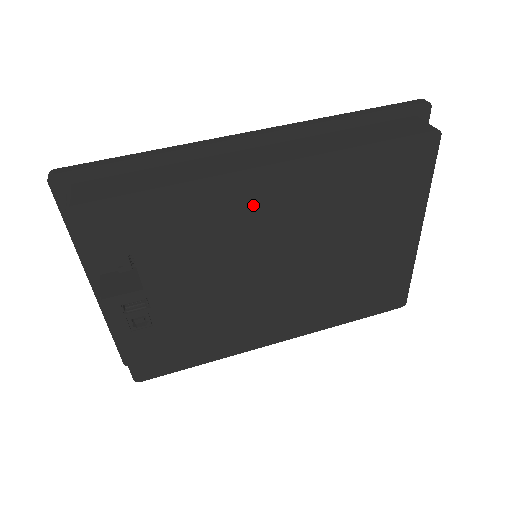
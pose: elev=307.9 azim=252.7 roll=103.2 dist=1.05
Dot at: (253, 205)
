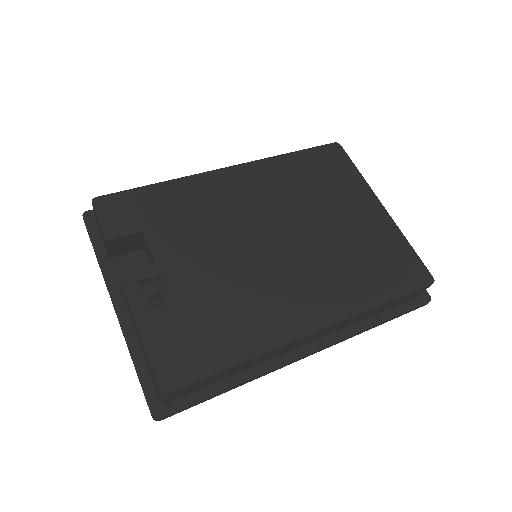
Dot at: (228, 192)
